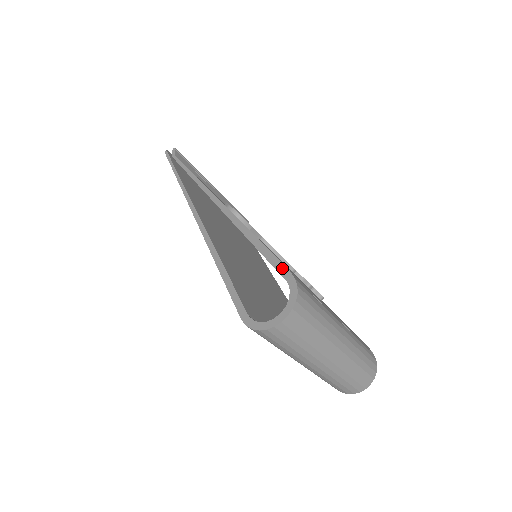
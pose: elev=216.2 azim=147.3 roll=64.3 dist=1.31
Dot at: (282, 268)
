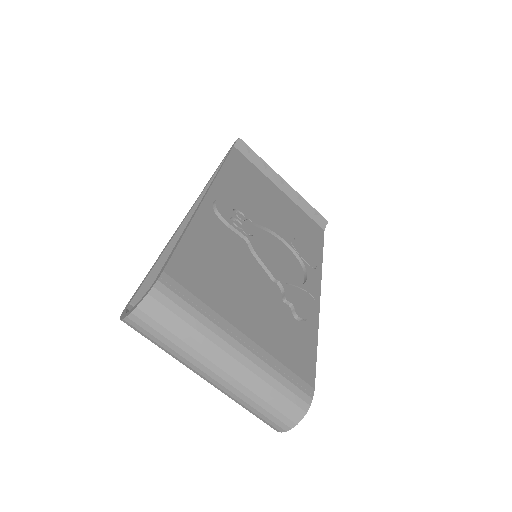
Dot at: (164, 266)
